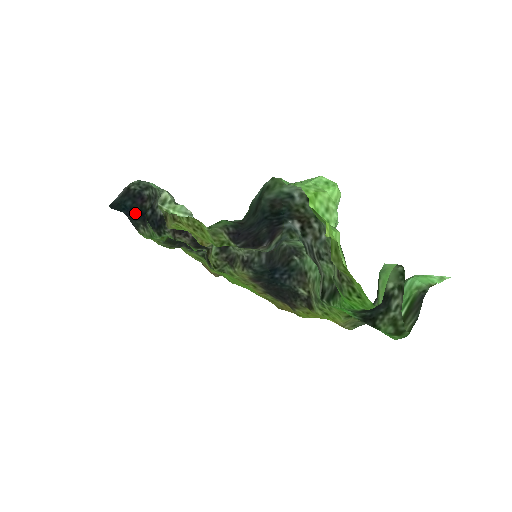
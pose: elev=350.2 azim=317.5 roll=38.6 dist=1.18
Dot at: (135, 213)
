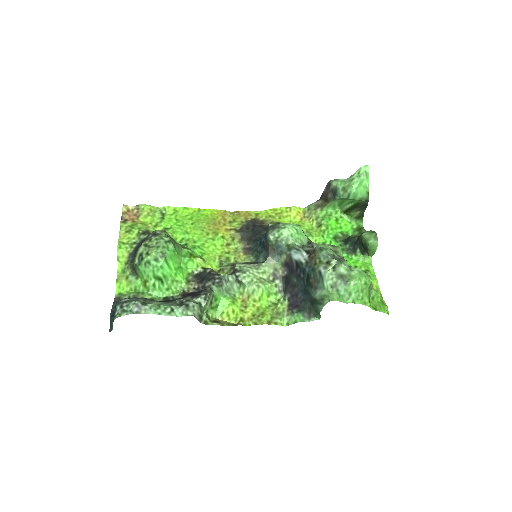
Dot at: occluded
